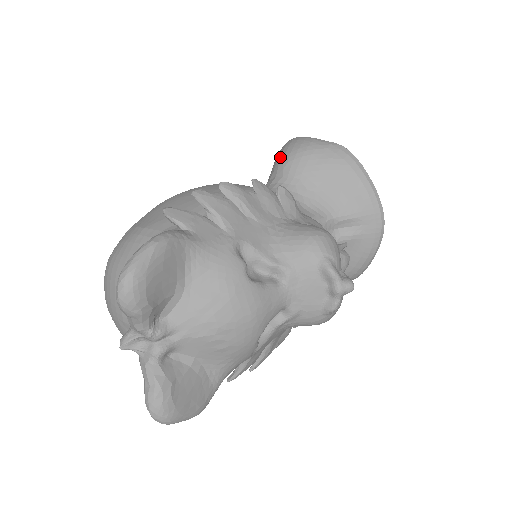
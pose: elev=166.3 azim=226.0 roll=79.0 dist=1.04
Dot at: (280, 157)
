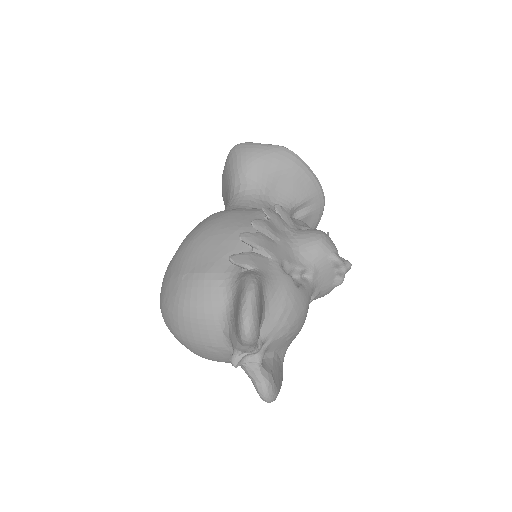
Dot at: (237, 166)
